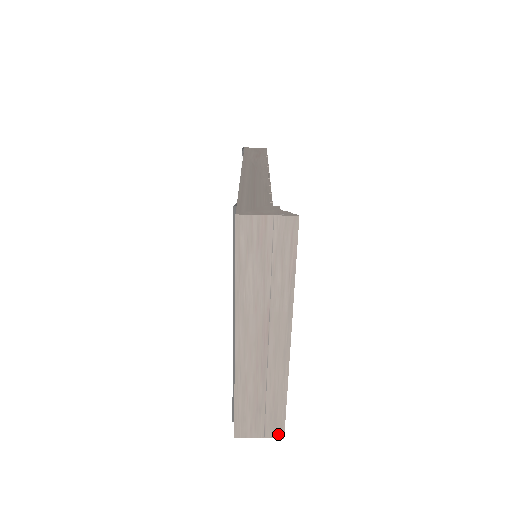
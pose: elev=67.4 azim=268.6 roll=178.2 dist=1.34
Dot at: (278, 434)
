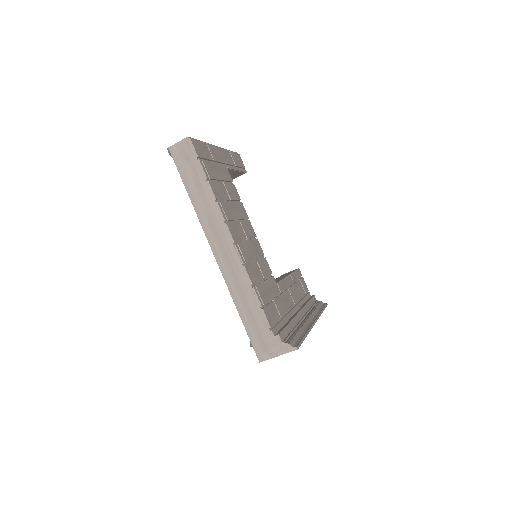
Dot at: occluded
